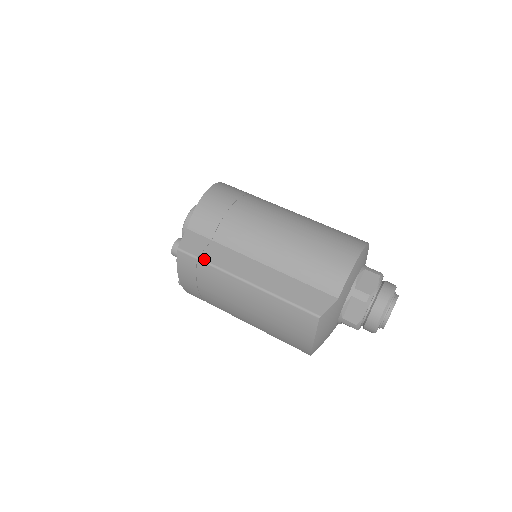
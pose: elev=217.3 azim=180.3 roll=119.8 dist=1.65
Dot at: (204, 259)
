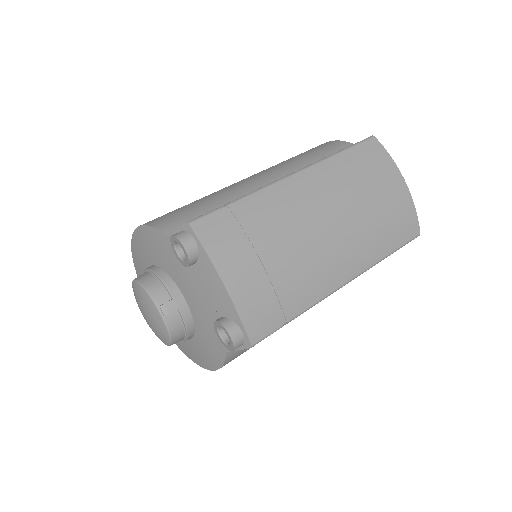
Dot at: (230, 202)
